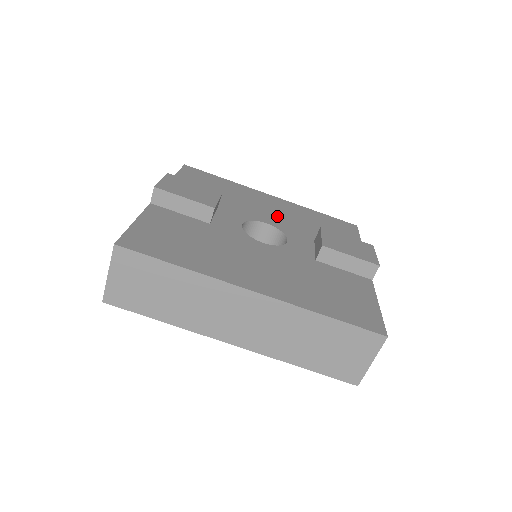
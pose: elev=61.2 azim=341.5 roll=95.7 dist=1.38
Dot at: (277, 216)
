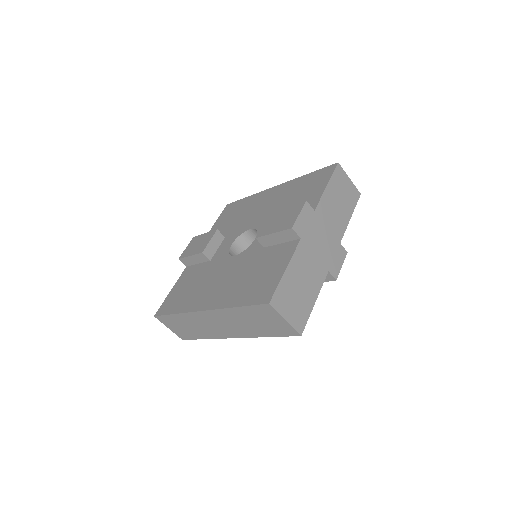
Dot at: (264, 213)
